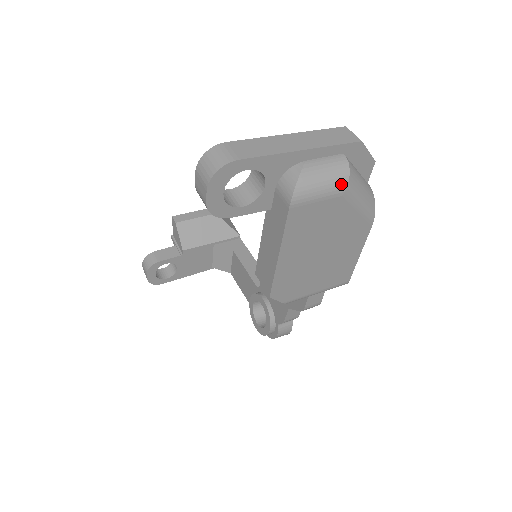
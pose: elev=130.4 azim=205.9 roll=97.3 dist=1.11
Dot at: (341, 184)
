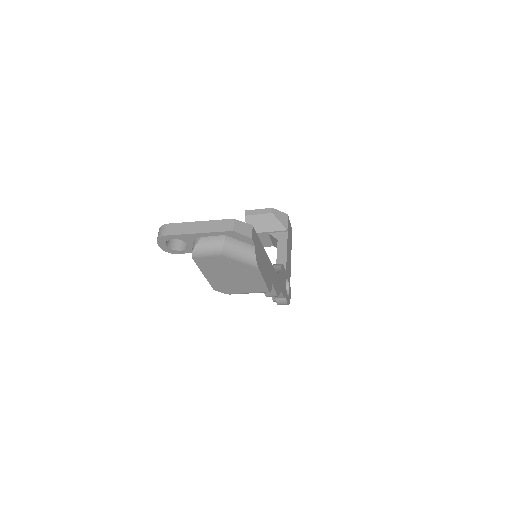
Dot at: (219, 251)
